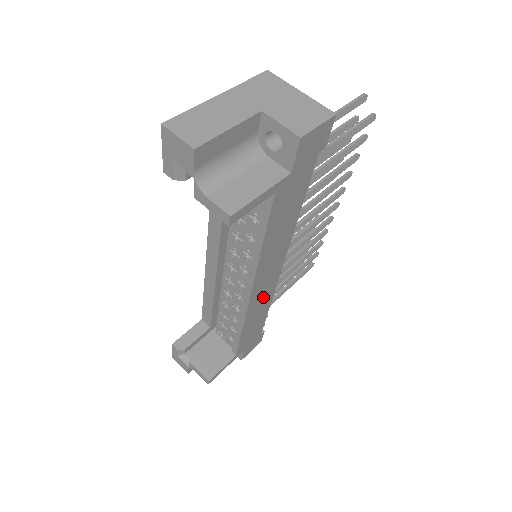
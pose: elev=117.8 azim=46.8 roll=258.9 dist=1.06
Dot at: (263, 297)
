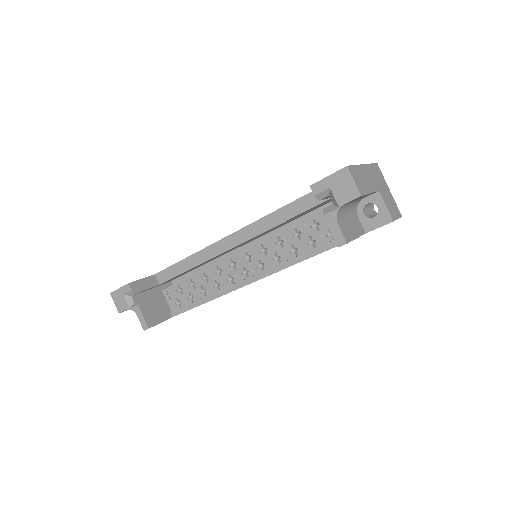
Dot at: occluded
